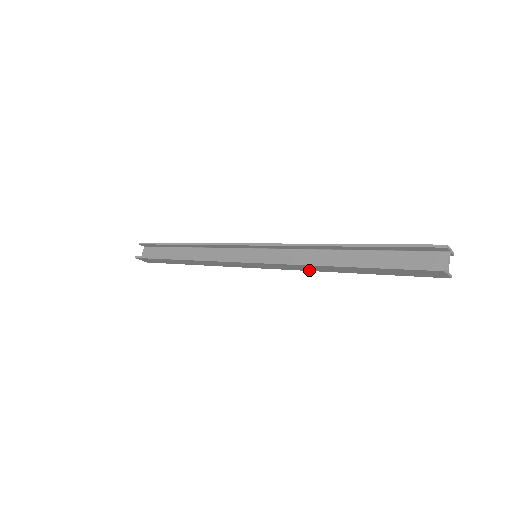
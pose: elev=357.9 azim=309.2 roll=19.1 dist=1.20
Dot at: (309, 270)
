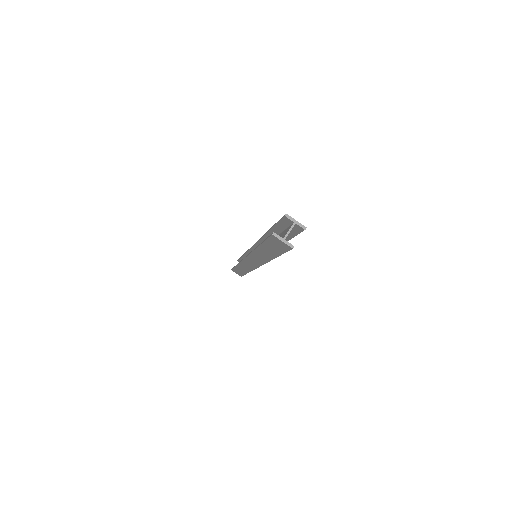
Dot at: (265, 262)
